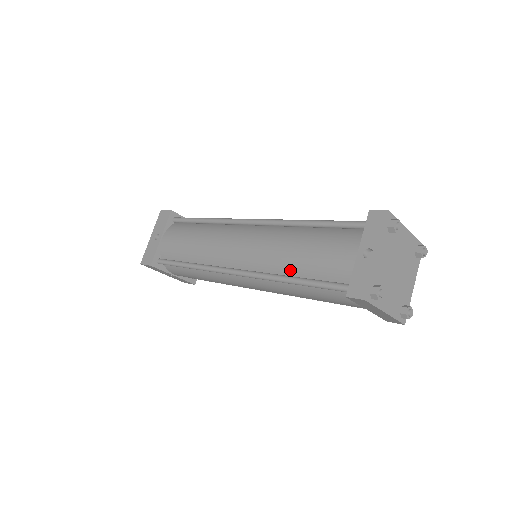
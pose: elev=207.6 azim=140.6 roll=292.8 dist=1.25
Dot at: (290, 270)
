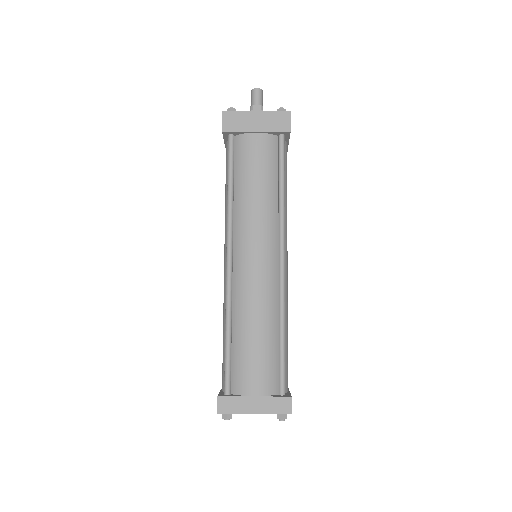
Dot at: occluded
